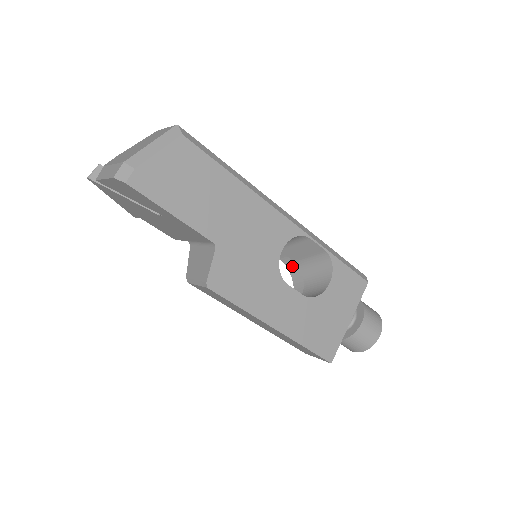
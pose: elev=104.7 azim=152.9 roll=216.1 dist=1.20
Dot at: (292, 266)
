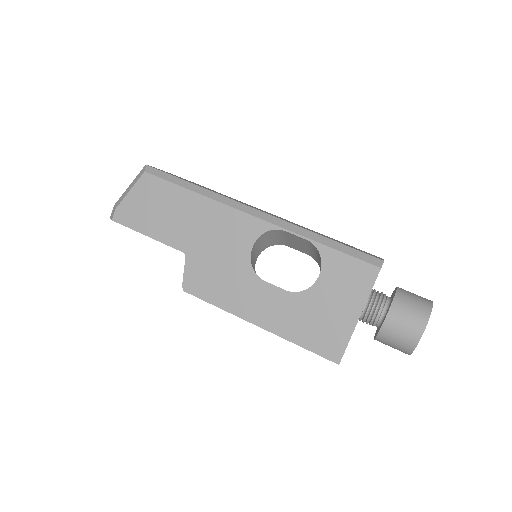
Dot at: occluded
